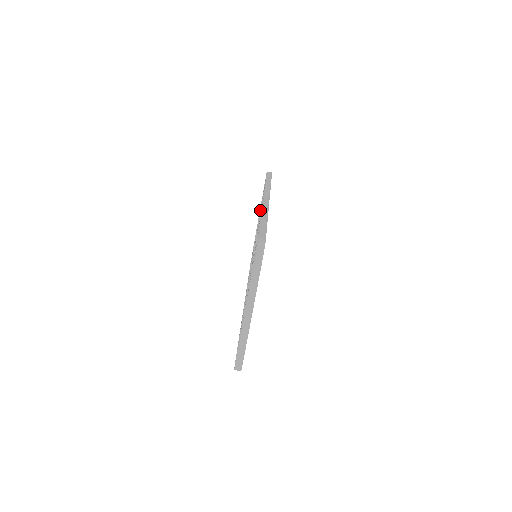
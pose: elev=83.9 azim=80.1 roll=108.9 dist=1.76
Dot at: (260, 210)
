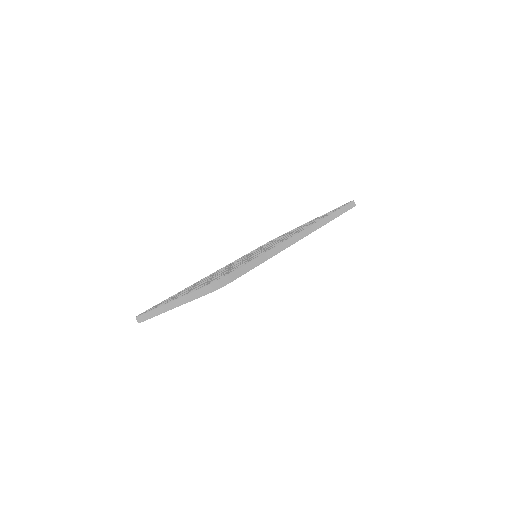
Dot at: (305, 226)
